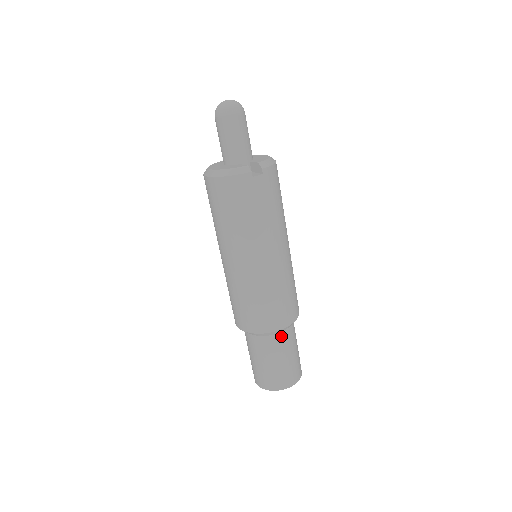
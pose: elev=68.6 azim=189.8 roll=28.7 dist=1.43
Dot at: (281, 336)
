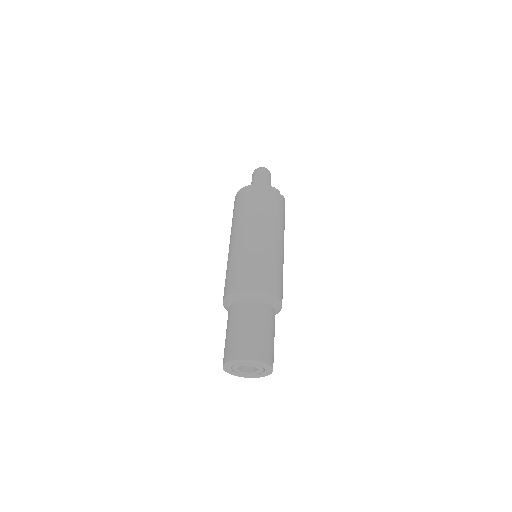
Dot at: (271, 310)
